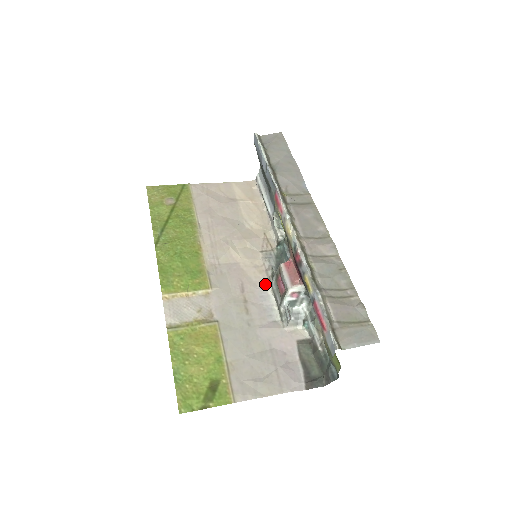
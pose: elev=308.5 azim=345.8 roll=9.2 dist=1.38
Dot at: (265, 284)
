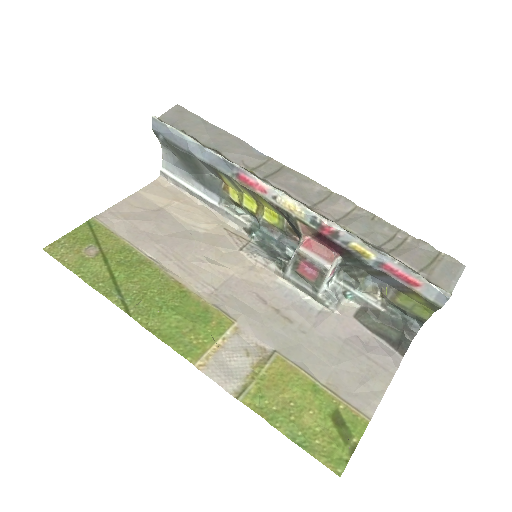
Dot at: (277, 281)
